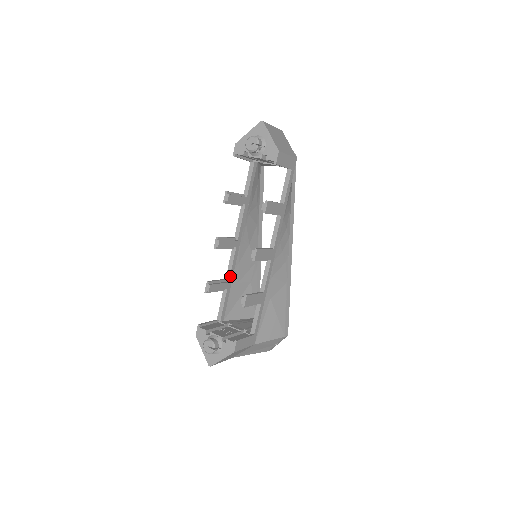
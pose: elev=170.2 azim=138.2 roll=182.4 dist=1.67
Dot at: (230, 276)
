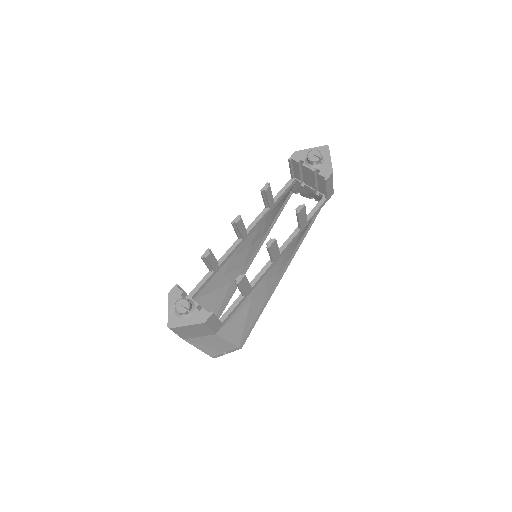
Dot at: (223, 261)
